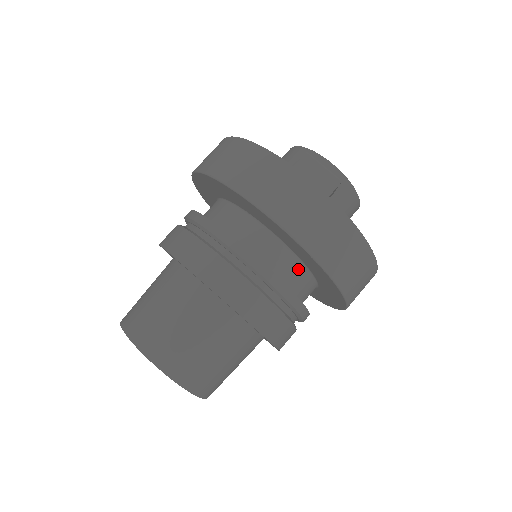
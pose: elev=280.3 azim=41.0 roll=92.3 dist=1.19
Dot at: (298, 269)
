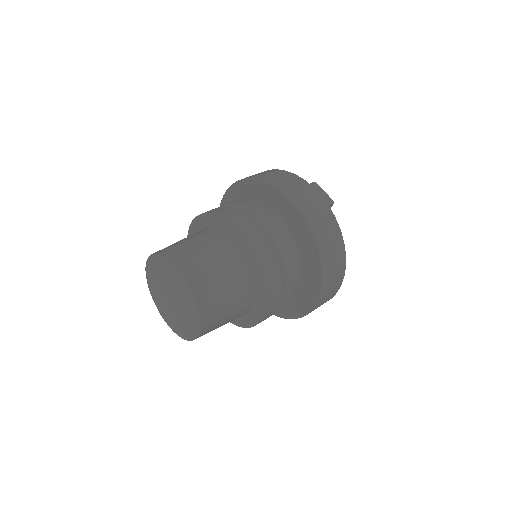
Dot at: (294, 253)
